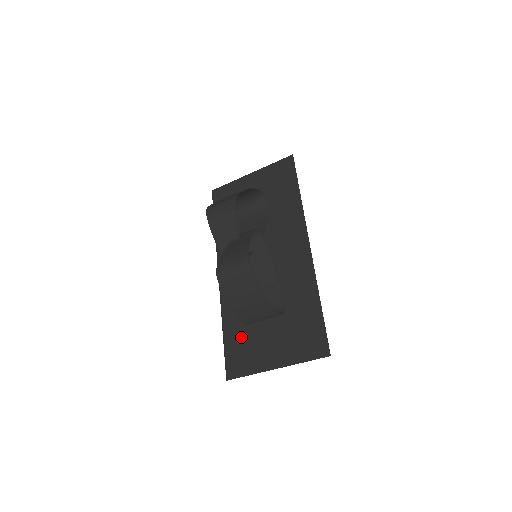
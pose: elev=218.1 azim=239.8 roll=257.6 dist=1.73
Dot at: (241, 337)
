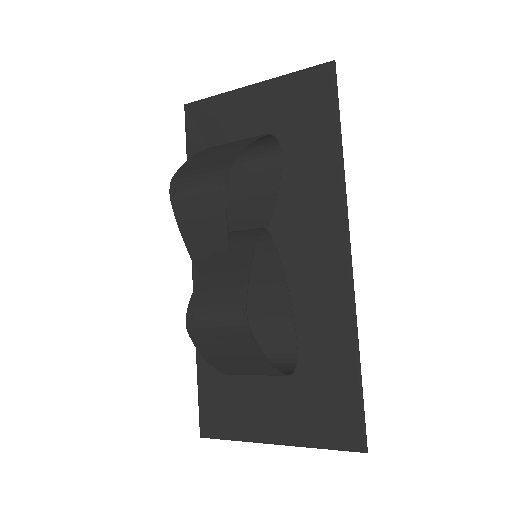
Dot at: (225, 379)
